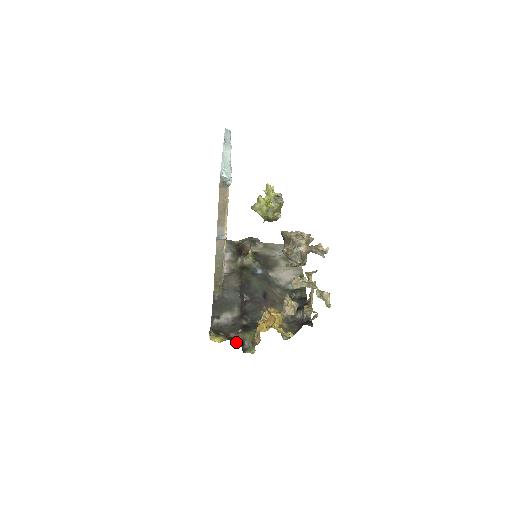
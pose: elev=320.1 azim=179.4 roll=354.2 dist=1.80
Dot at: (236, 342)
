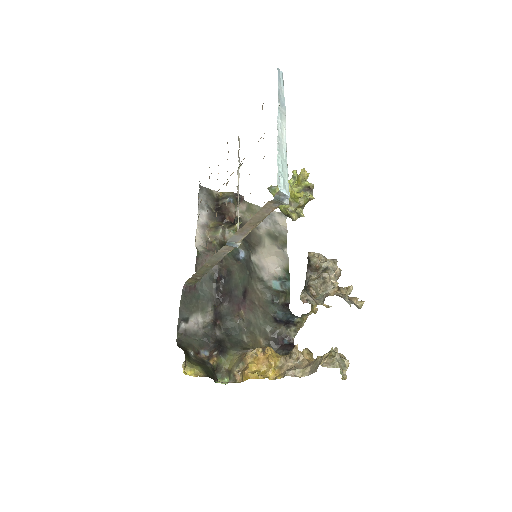
Dot at: (212, 376)
